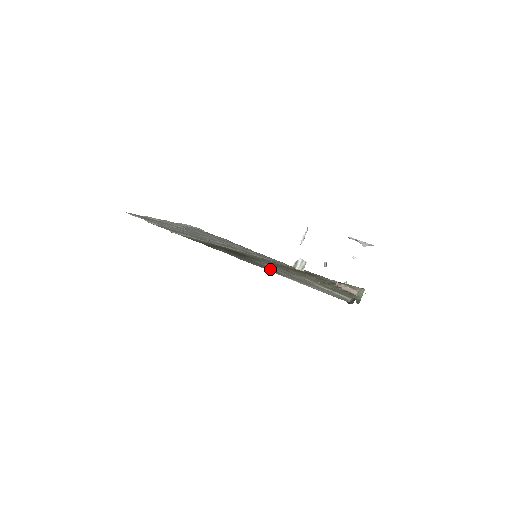
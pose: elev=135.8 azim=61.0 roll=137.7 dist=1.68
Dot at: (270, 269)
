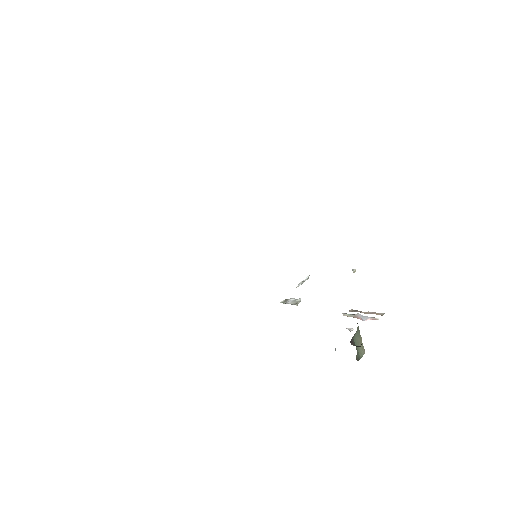
Dot at: occluded
